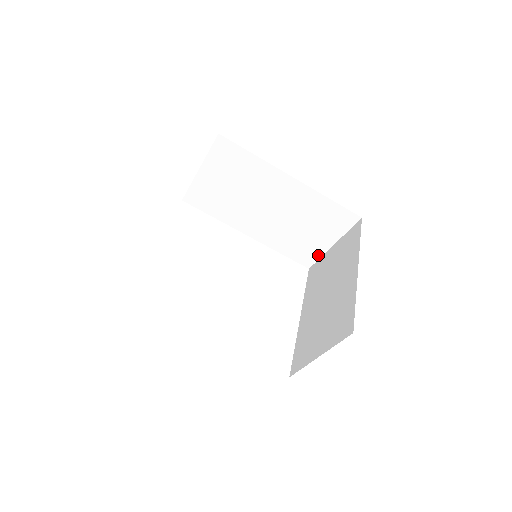
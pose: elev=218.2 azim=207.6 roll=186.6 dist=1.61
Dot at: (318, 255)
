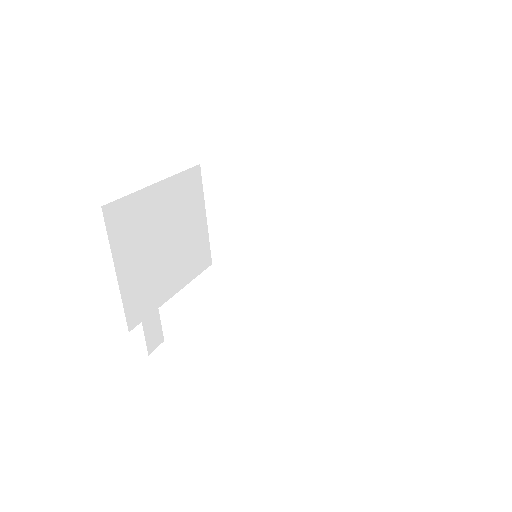
Dot at: (381, 259)
